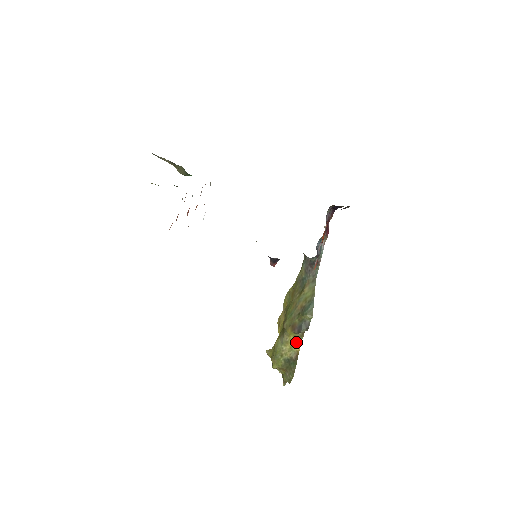
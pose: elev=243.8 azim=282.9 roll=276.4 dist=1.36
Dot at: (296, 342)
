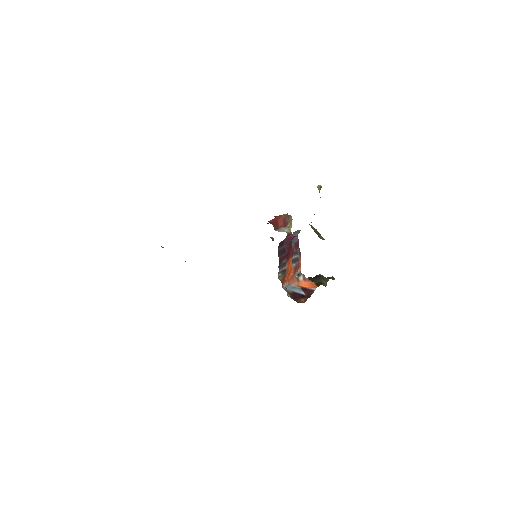
Dot at: occluded
